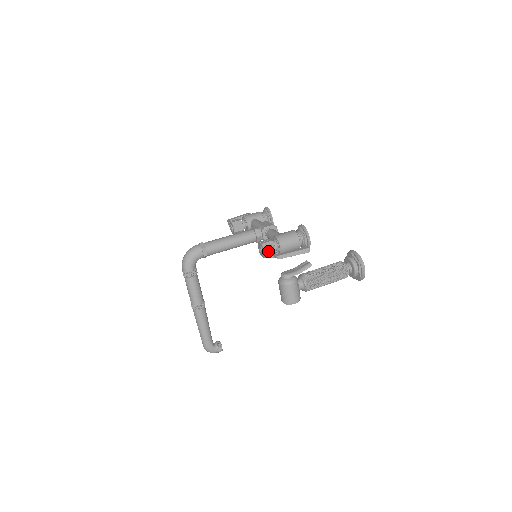
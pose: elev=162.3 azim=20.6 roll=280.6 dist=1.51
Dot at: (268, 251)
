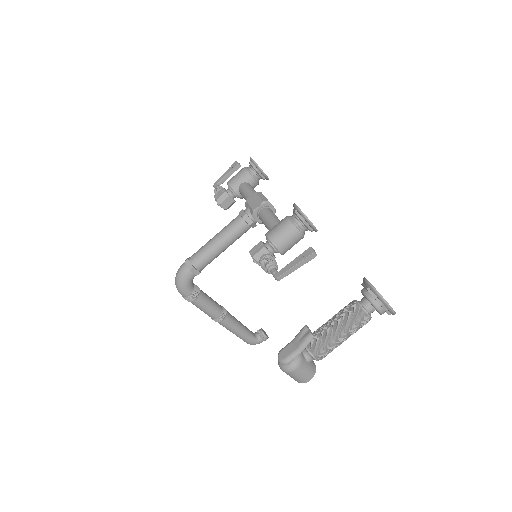
Dot at: (263, 268)
